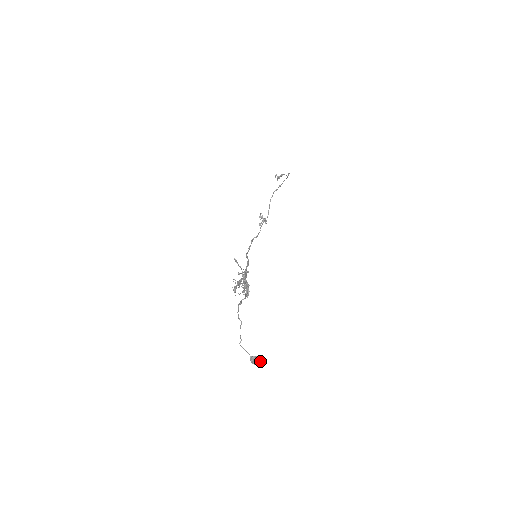
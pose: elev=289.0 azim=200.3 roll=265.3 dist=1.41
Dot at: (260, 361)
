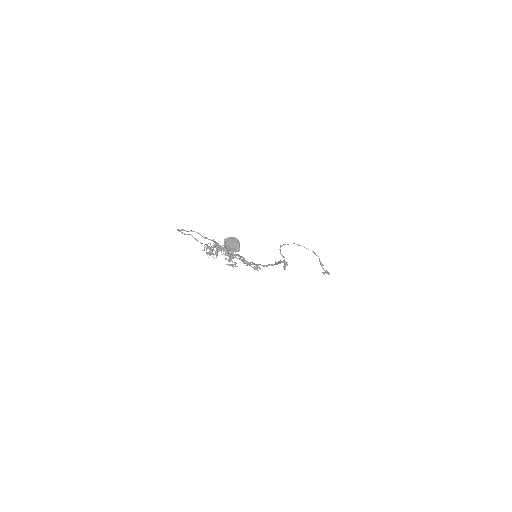
Dot at: (237, 240)
